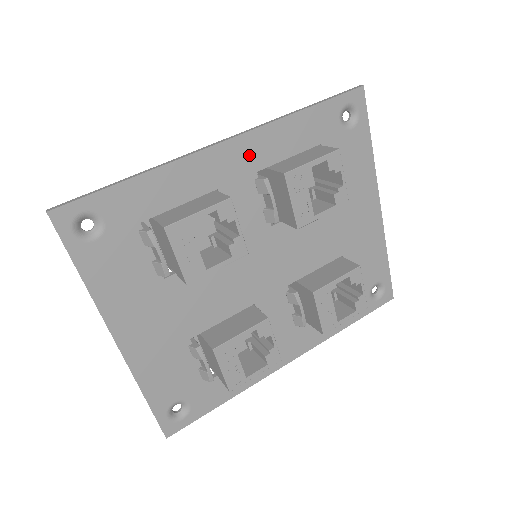
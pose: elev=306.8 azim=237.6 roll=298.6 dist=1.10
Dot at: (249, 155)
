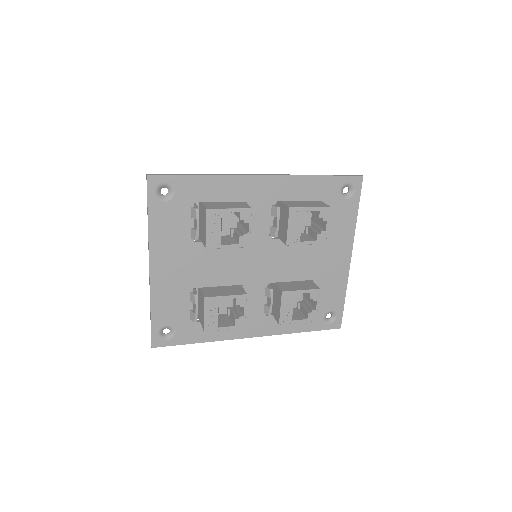
Dot at: (274, 189)
